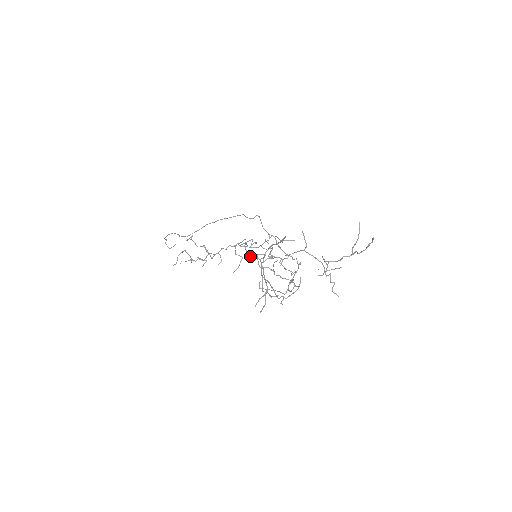
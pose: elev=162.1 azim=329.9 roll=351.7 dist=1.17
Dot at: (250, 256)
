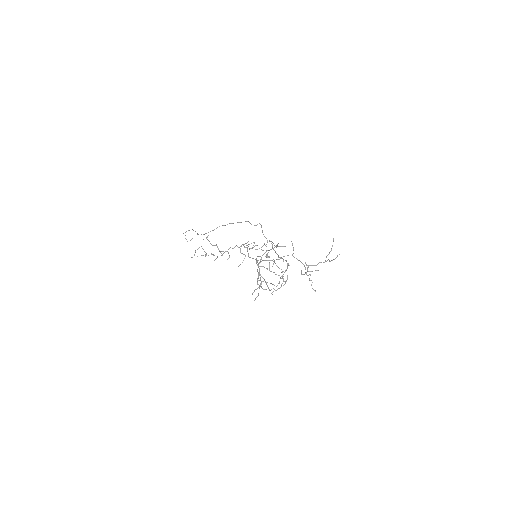
Dot at: occluded
